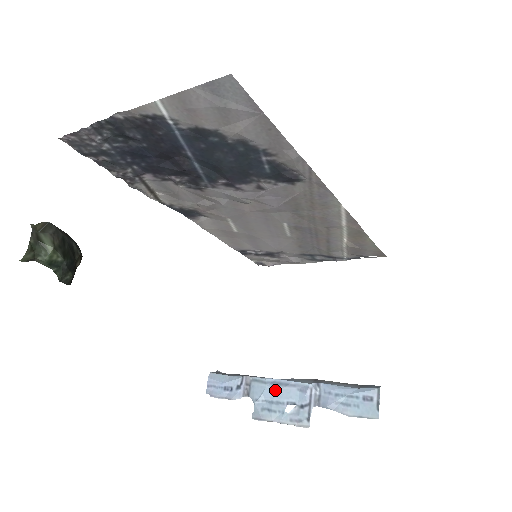
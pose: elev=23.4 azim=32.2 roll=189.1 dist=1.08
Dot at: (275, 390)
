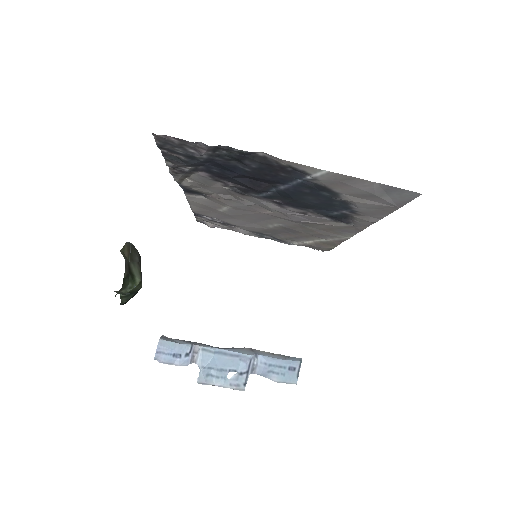
Dot at: (221, 359)
